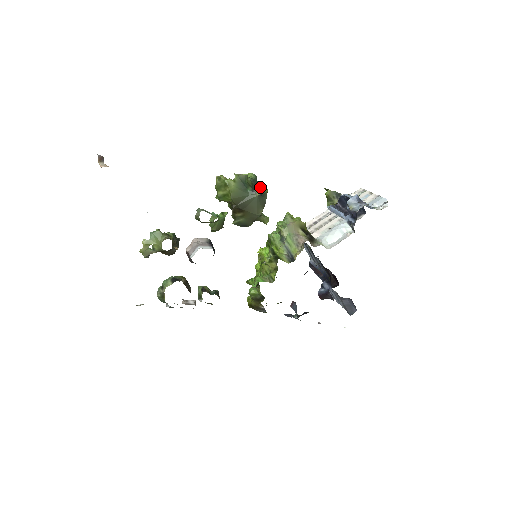
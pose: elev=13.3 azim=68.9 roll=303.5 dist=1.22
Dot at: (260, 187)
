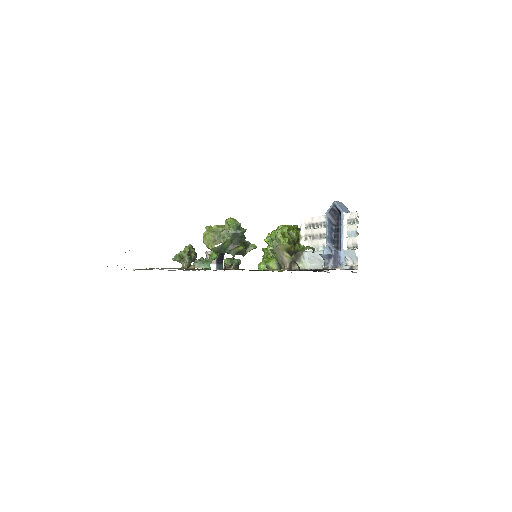
Dot at: (240, 238)
